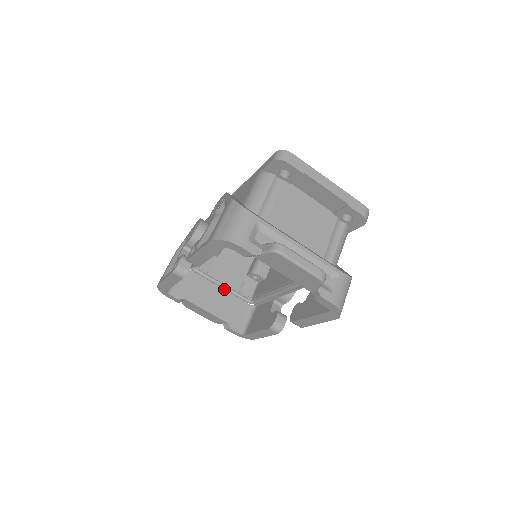
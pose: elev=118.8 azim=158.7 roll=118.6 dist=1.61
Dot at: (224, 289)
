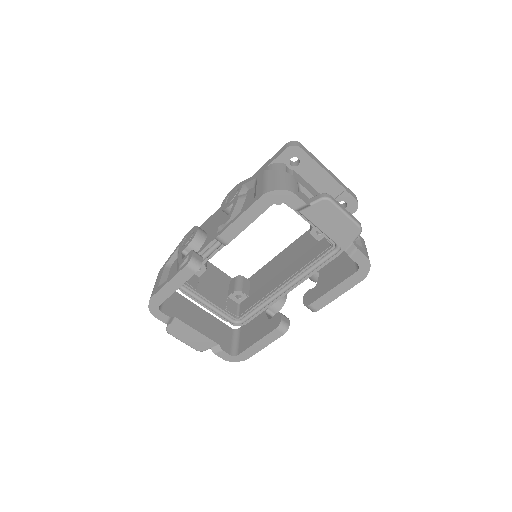
Dot at: (211, 309)
